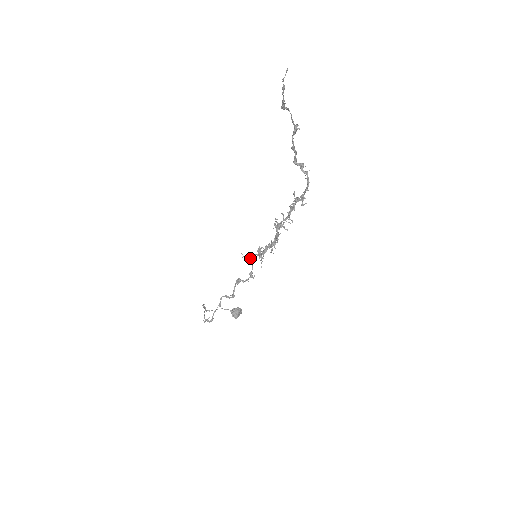
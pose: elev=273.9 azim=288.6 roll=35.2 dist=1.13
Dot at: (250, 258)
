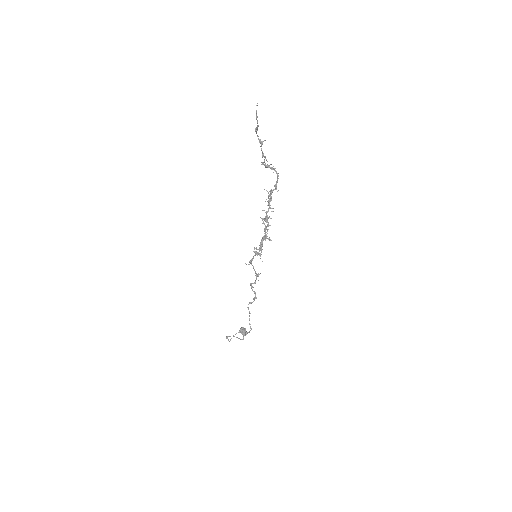
Dot at: (251, 263)
